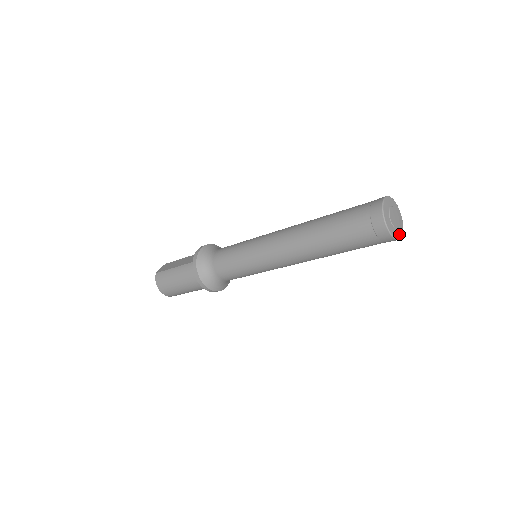
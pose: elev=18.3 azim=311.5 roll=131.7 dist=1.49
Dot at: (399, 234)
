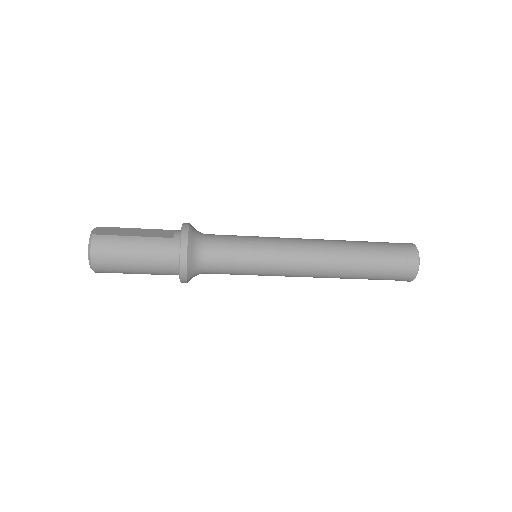
Dot at: occluded
